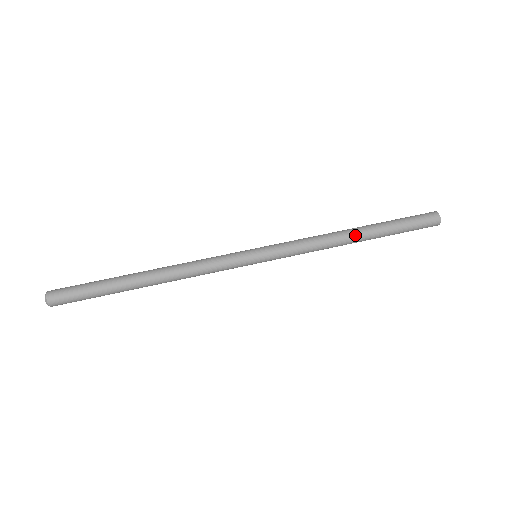
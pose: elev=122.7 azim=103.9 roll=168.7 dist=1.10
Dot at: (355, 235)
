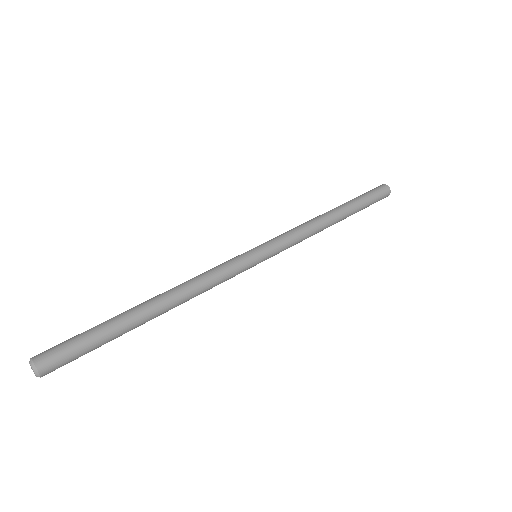
Dot at: (332, 212)
